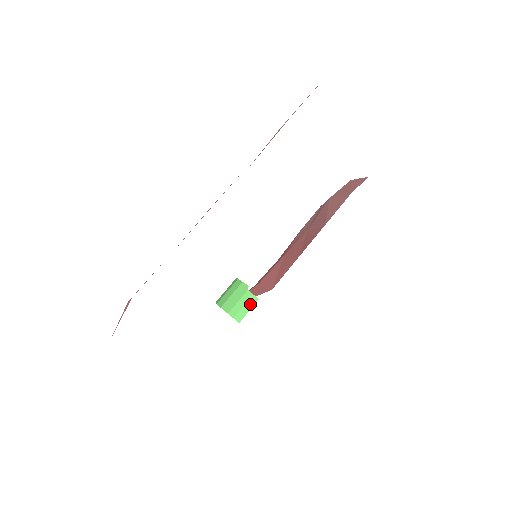
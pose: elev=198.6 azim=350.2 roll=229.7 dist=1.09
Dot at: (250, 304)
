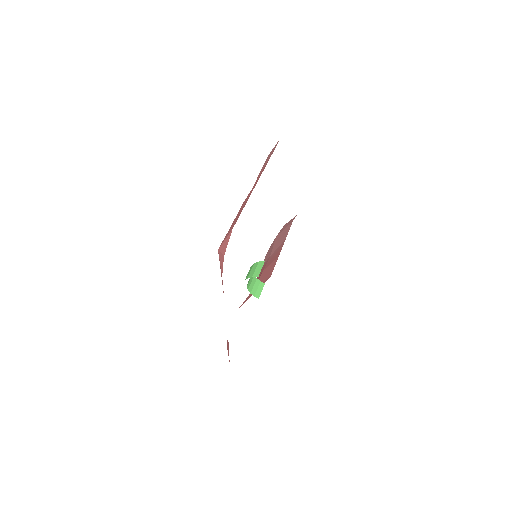
Dot at: (261, 287)
